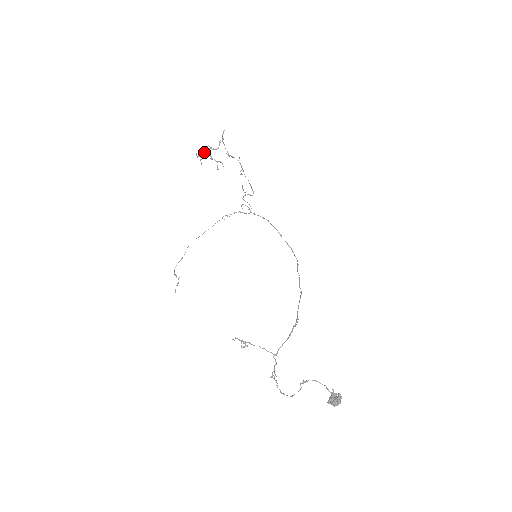
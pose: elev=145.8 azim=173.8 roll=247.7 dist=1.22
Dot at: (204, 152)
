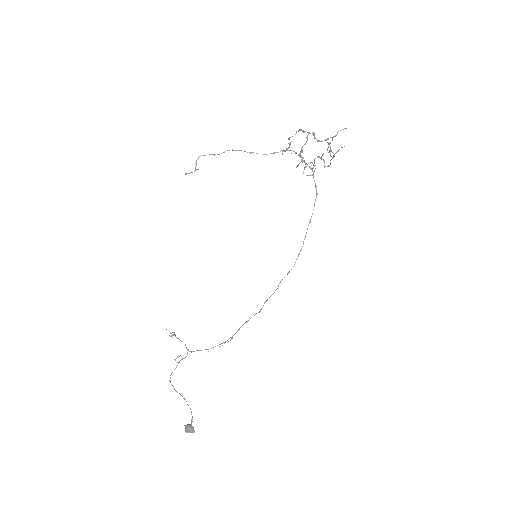
Dot at: (304, 132)
